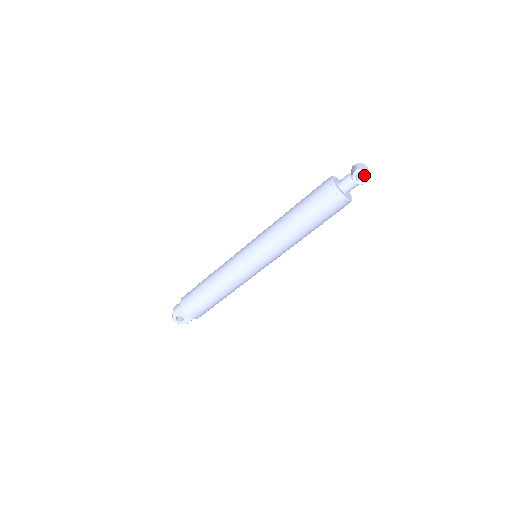
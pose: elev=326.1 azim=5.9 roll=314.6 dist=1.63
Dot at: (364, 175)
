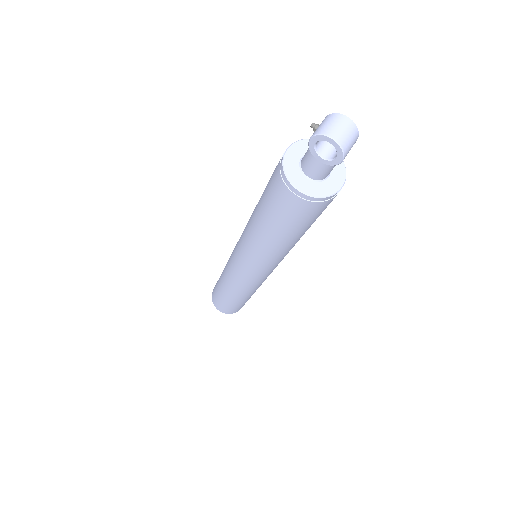
Dot at: occluded
